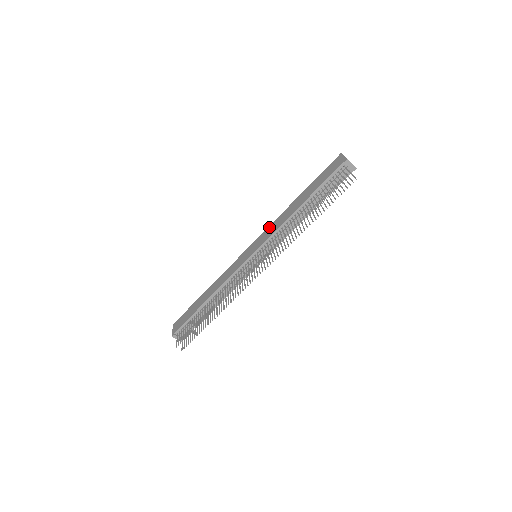
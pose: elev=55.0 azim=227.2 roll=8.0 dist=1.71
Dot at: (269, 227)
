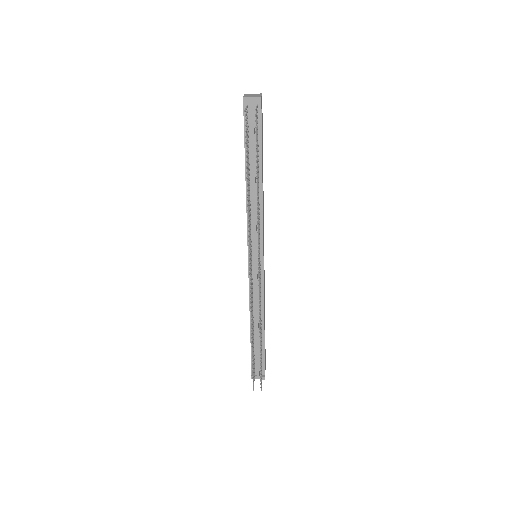
Dot at: occluded
